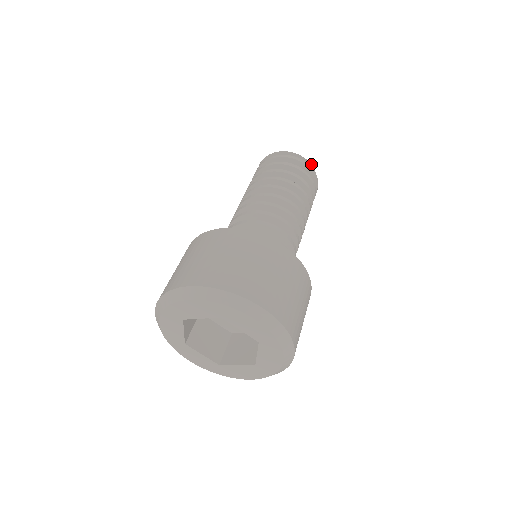
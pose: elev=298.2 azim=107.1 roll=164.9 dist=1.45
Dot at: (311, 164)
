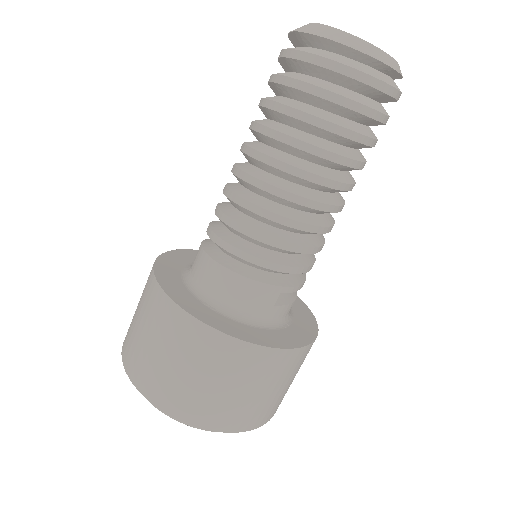
Dot at: (388, 65)
